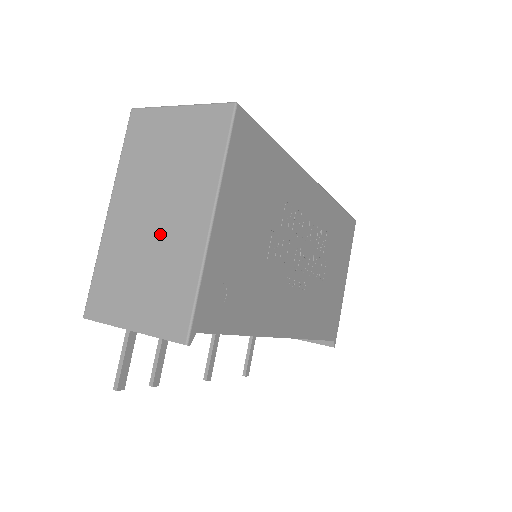
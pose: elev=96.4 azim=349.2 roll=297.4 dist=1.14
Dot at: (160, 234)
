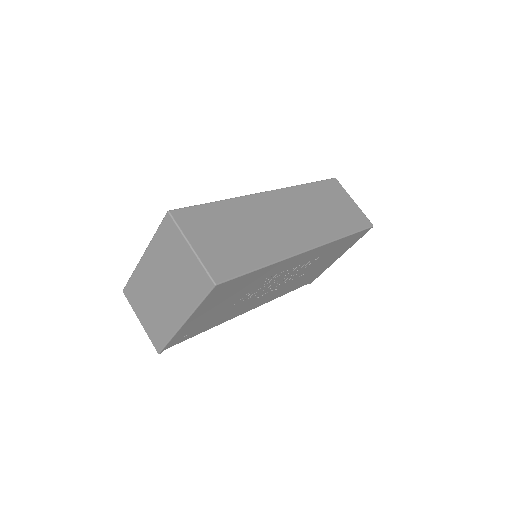
Dot at: (162, 300)
